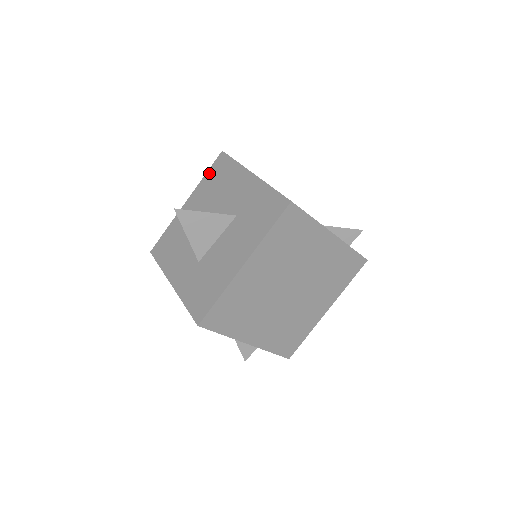
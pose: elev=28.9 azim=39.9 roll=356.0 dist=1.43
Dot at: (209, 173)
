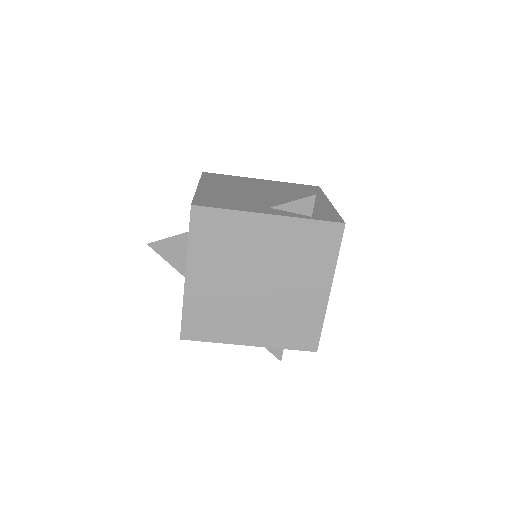
Dot at: occluded
